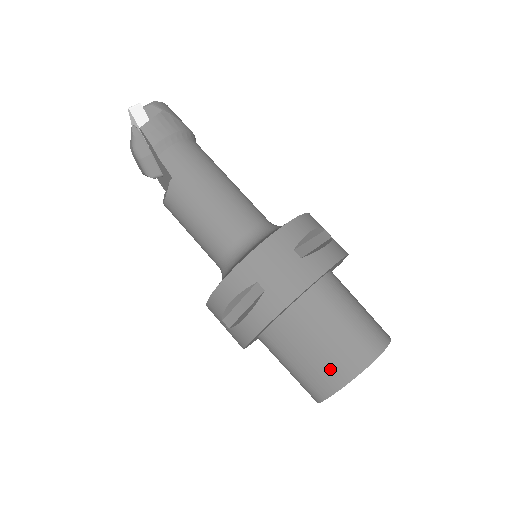
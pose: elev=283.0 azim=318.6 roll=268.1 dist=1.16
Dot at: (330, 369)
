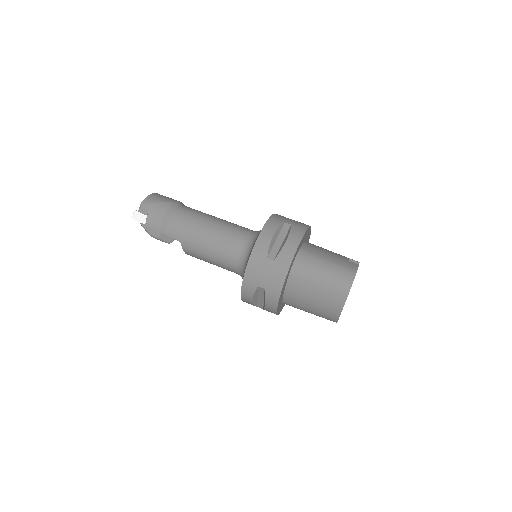
Dot at: (328, 307)
